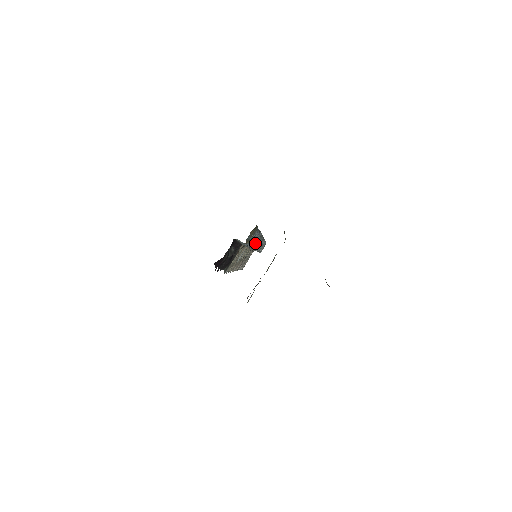
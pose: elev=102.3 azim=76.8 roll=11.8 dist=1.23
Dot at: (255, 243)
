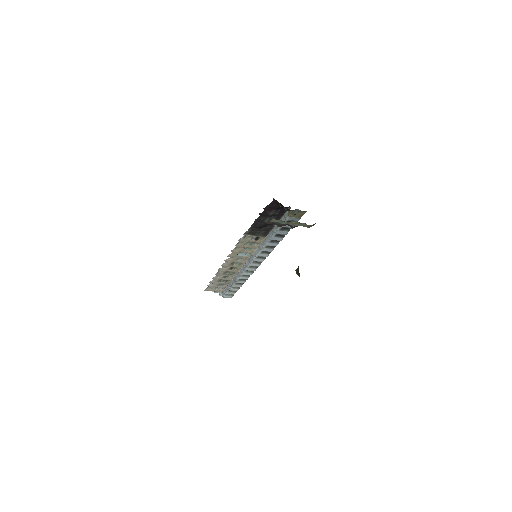
Dot at: (269, 245)
